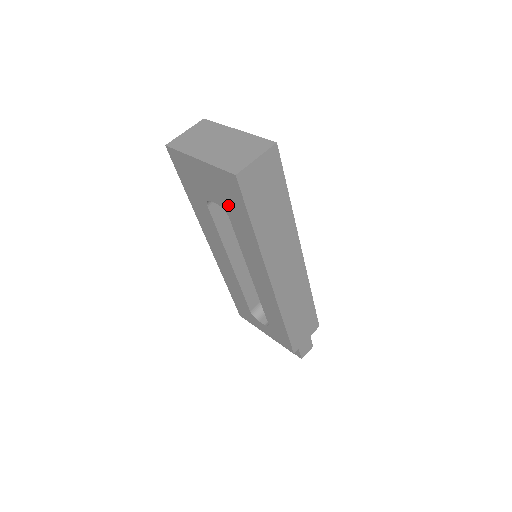
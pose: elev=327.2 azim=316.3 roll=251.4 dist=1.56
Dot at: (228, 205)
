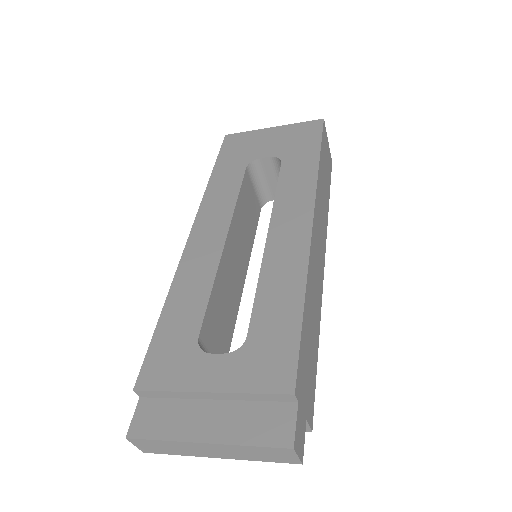
Dot at: (291, 150)
